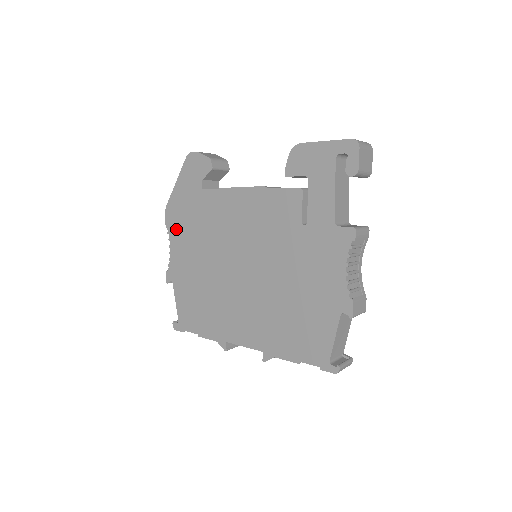
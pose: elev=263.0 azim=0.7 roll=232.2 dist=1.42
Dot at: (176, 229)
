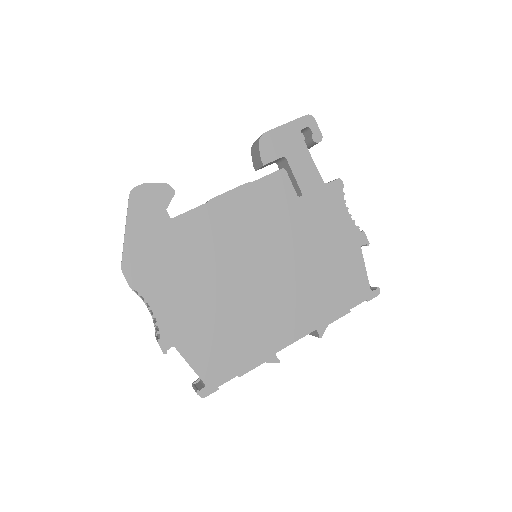
Dot at: (151, 283)
